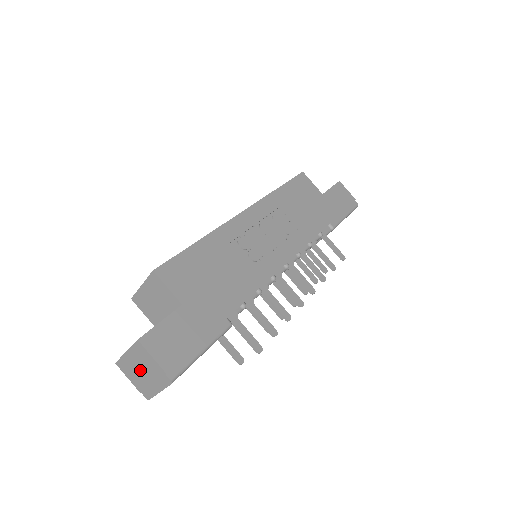
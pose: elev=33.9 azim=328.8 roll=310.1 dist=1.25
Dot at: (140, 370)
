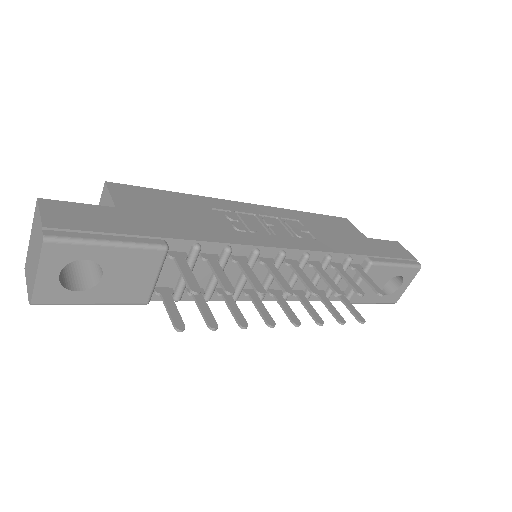
Dot at: (33, 252)
